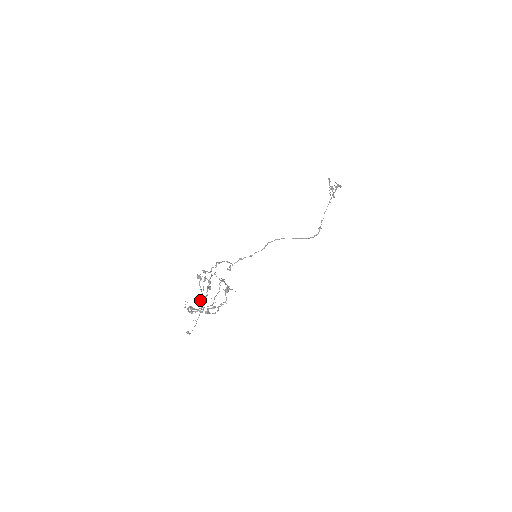
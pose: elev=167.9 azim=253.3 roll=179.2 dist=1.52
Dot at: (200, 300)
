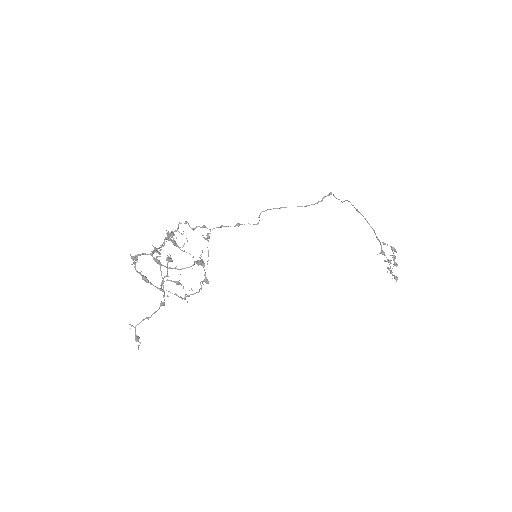
Dot at: (153, 251)
